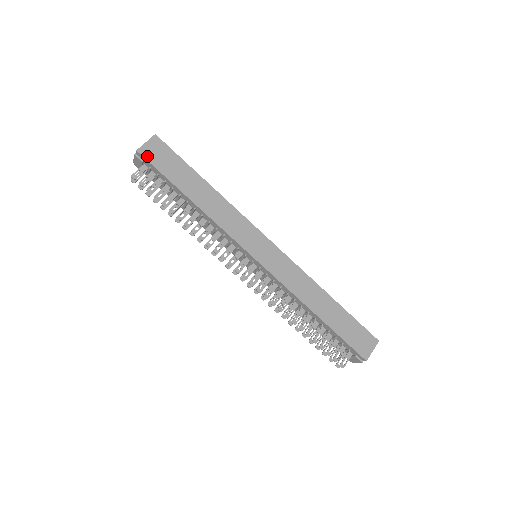
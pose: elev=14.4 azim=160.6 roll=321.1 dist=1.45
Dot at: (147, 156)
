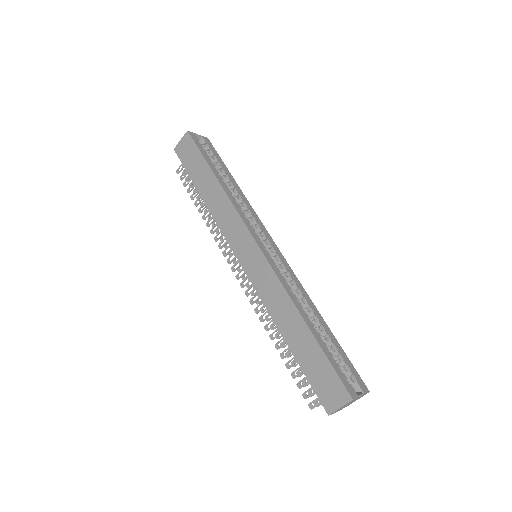
Dot at: (179, 154)
